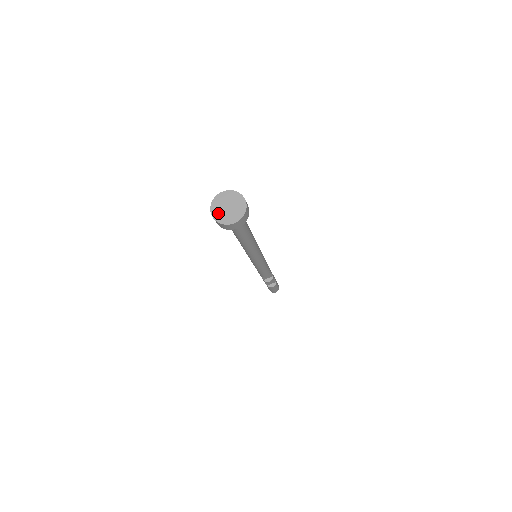
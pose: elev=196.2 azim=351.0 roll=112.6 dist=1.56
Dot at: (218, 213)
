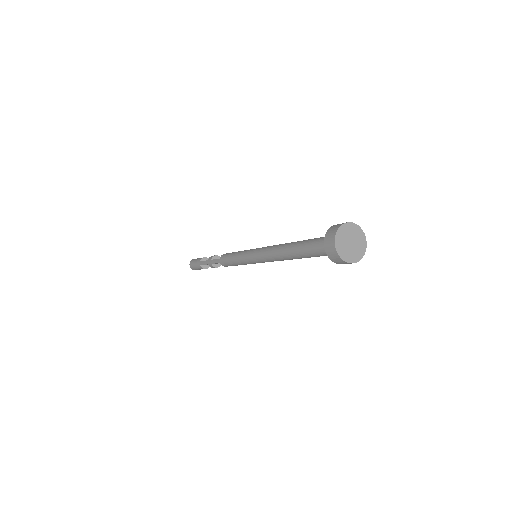
Dot at: (341, 245)
